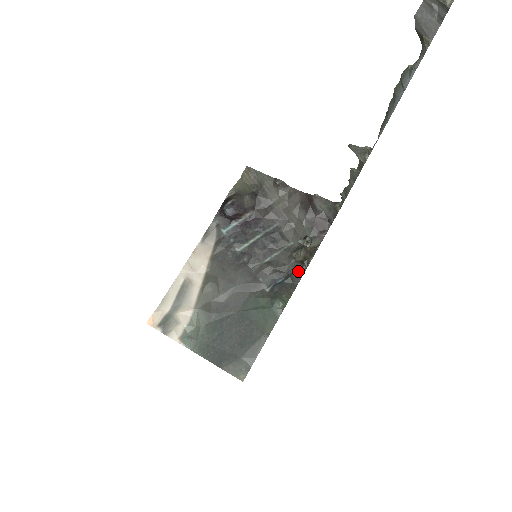
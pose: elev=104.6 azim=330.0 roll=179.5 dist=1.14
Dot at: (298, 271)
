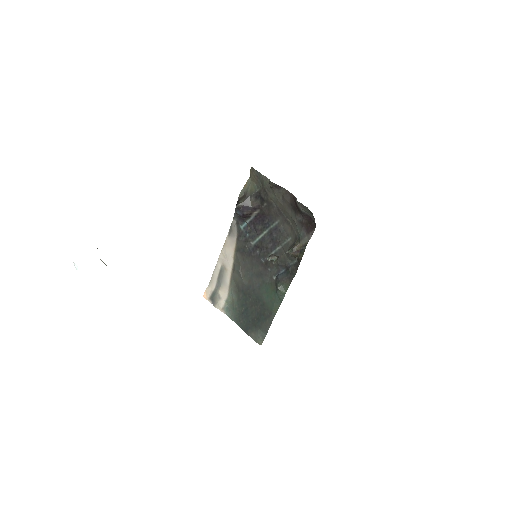
Dot at: (294, 264)
